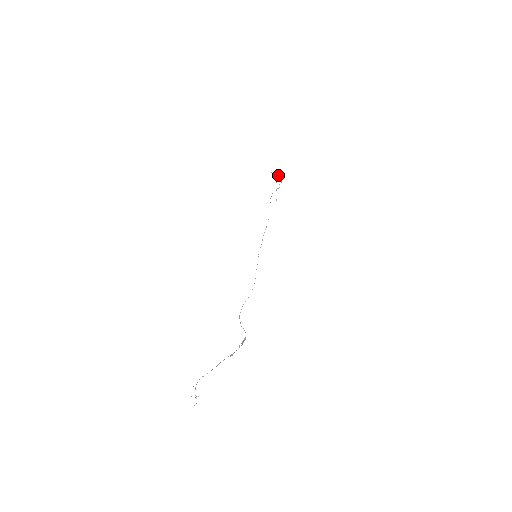
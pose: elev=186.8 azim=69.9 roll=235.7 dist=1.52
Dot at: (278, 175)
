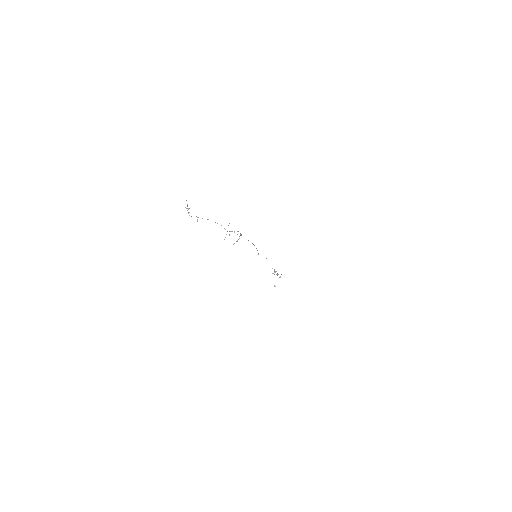
Dot at: occluded
